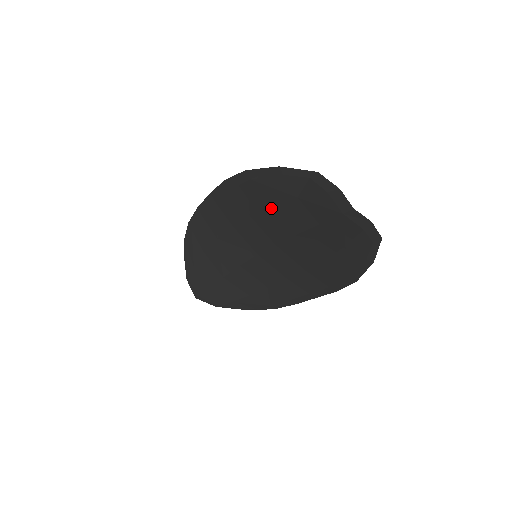
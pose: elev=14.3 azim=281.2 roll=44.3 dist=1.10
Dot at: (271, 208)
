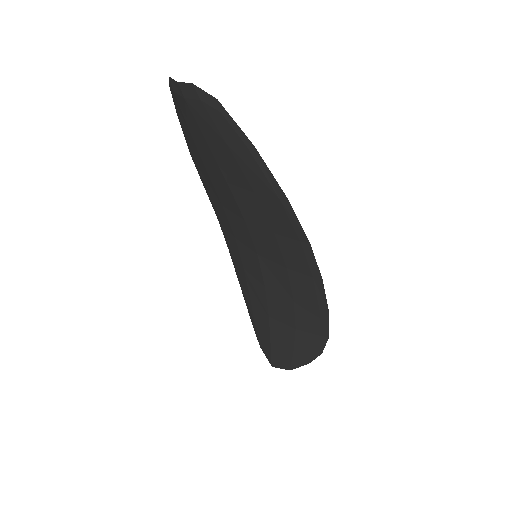
Dot at: (208, 172)
